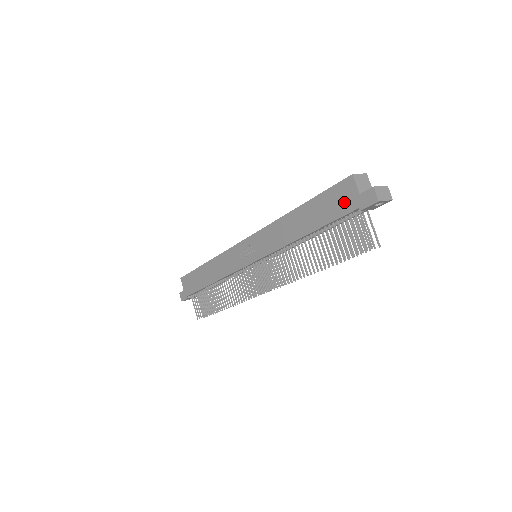
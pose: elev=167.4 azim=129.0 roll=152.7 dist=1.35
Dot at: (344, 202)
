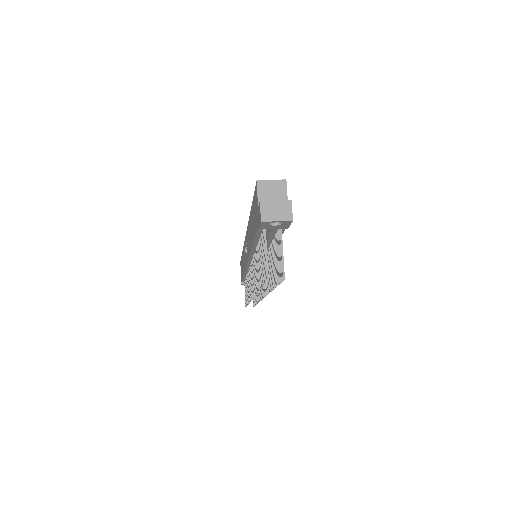
Dot at: (256, 214)
